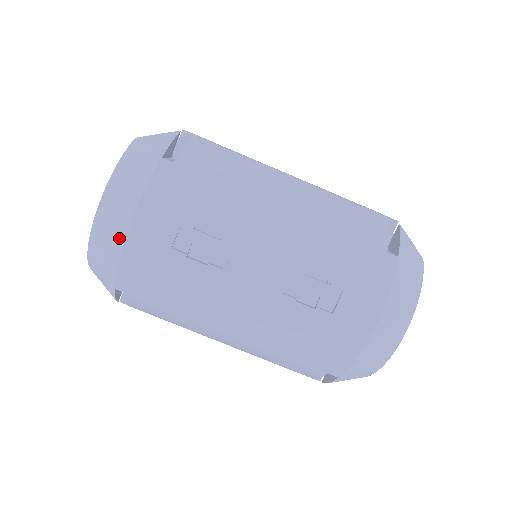
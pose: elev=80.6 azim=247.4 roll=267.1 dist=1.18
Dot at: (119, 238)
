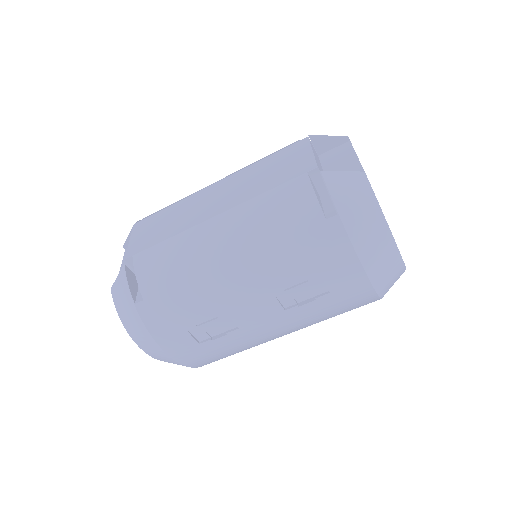
Dot at: (170, 360)
